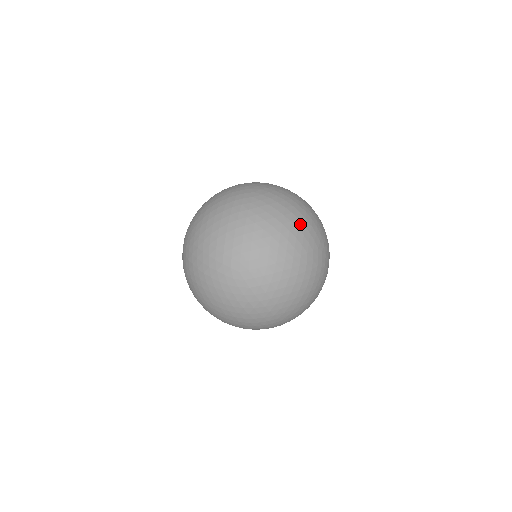
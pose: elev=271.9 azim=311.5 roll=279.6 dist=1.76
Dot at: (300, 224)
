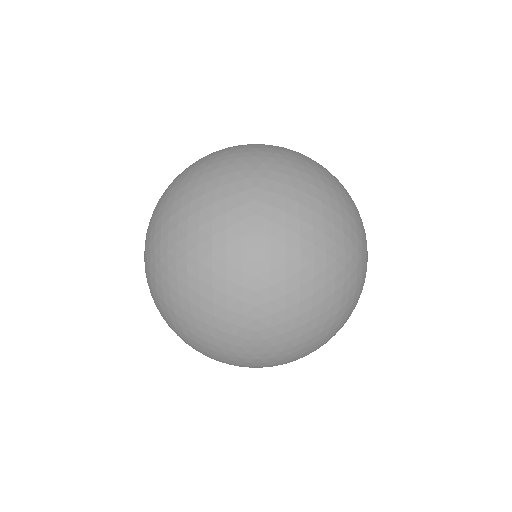
Dot at: occluded
